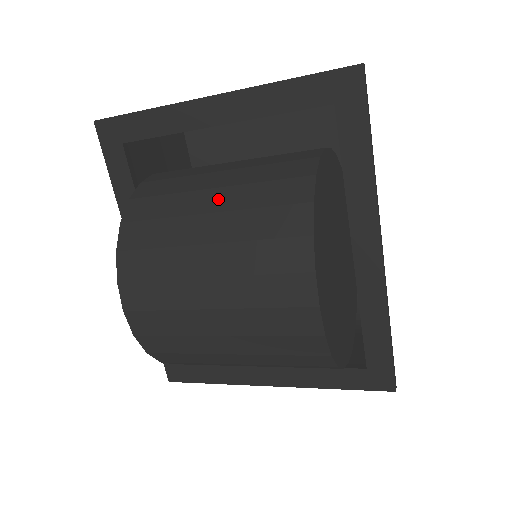
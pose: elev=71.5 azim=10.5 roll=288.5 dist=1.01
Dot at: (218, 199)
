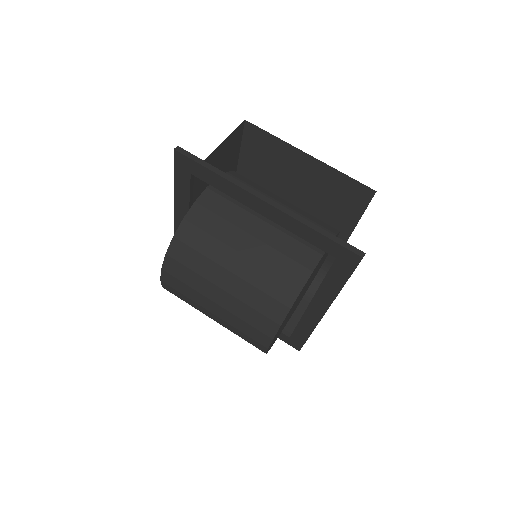
Dot at: (240, 265)
